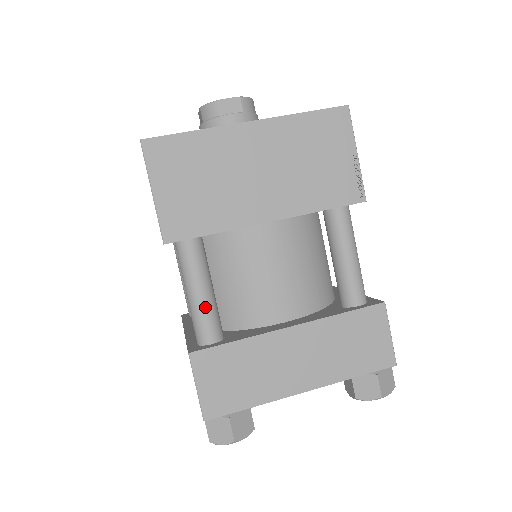
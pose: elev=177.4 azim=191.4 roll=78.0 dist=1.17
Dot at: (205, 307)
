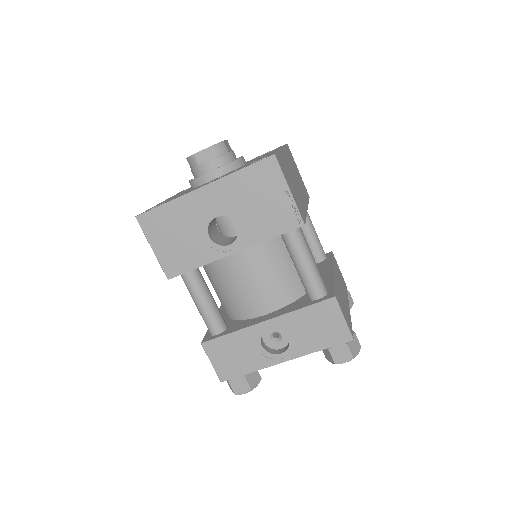
Dot at: (317, 268)
